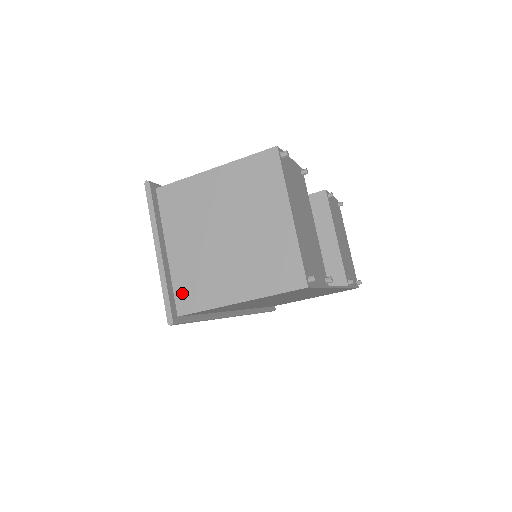
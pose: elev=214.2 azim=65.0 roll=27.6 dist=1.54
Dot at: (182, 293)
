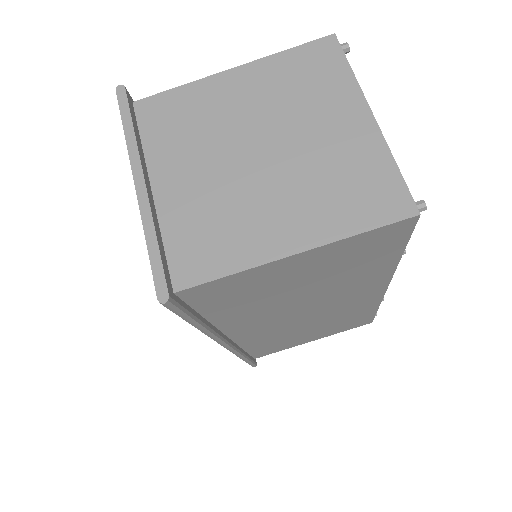
Dot at: (182, 251)
